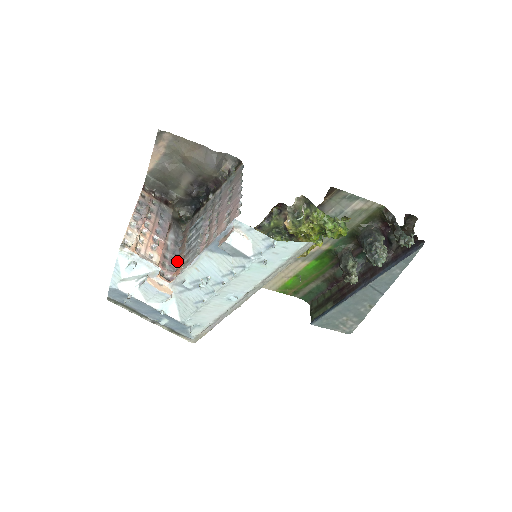
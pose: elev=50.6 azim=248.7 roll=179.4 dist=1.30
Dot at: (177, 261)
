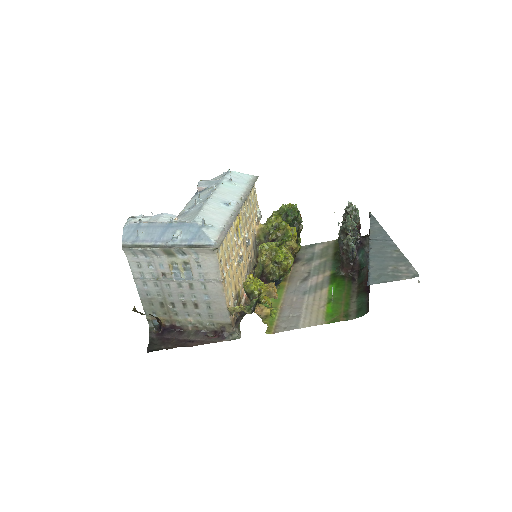
Dot at: occluded
